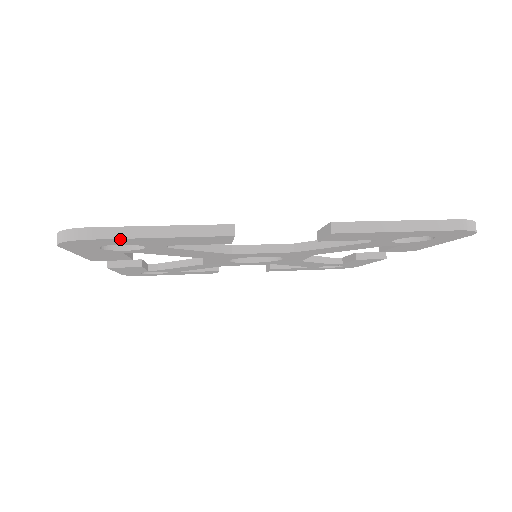
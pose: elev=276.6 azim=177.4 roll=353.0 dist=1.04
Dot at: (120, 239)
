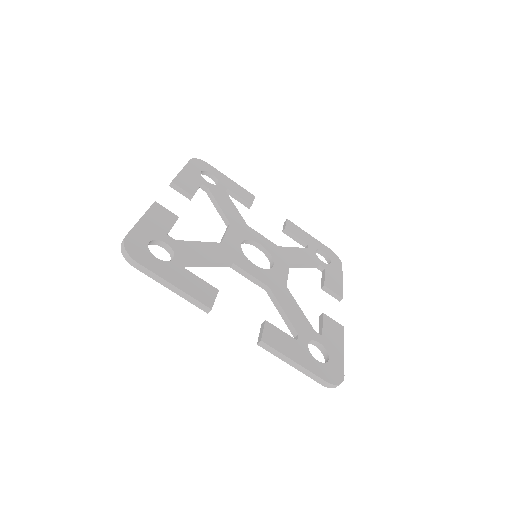
Dot at: (150, 275)
